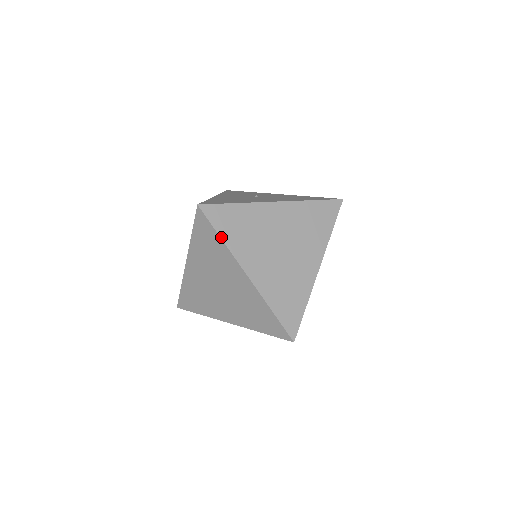
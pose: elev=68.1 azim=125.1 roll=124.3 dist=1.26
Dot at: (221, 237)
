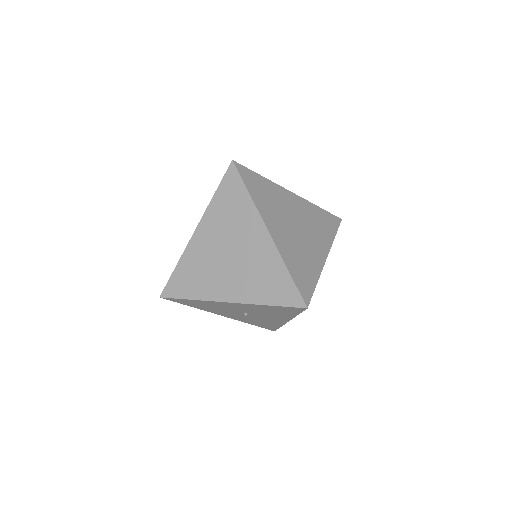
Dot at: (249, 192)
